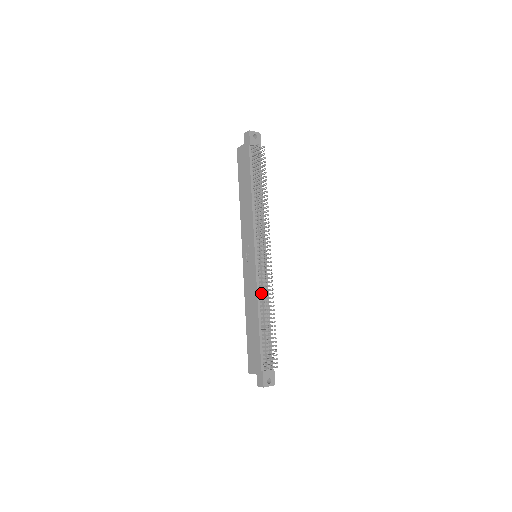
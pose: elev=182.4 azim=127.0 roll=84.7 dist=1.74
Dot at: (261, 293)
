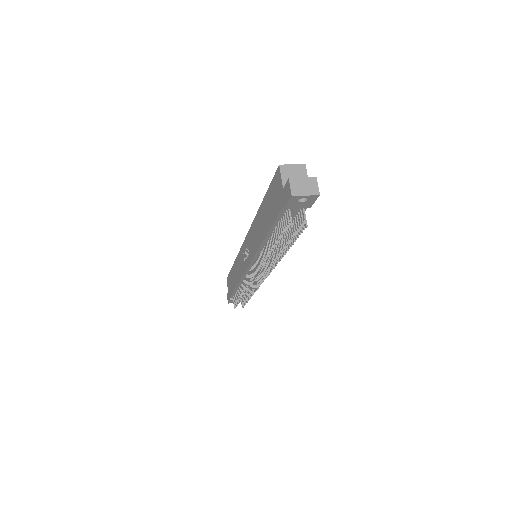
Dot at: (244, 283)
